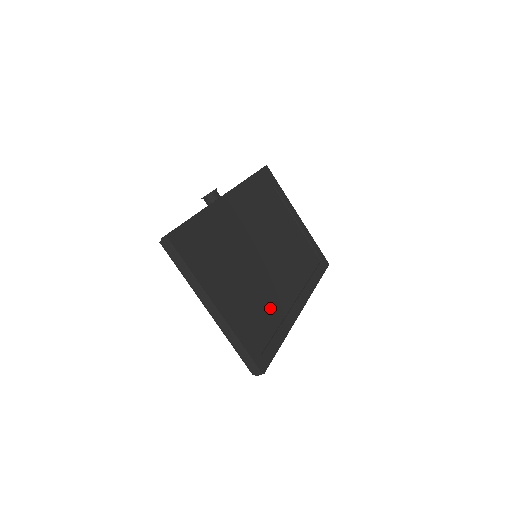
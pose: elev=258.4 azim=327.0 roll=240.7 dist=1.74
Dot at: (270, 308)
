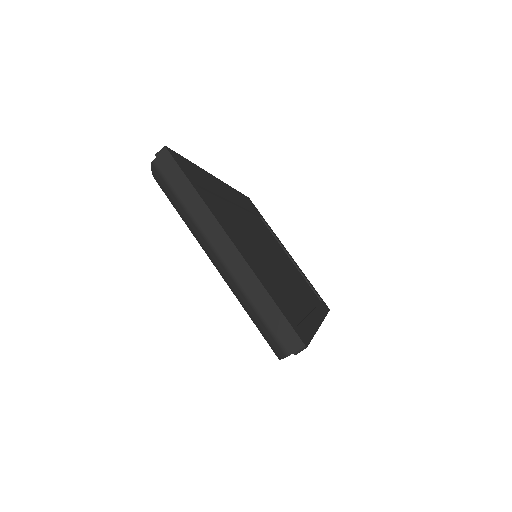
Dot at: (289, 295)
